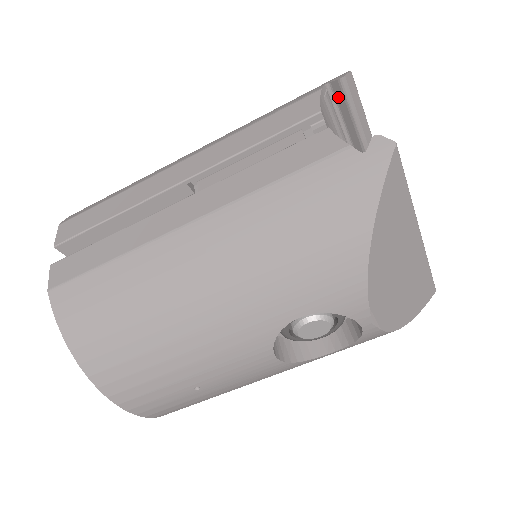
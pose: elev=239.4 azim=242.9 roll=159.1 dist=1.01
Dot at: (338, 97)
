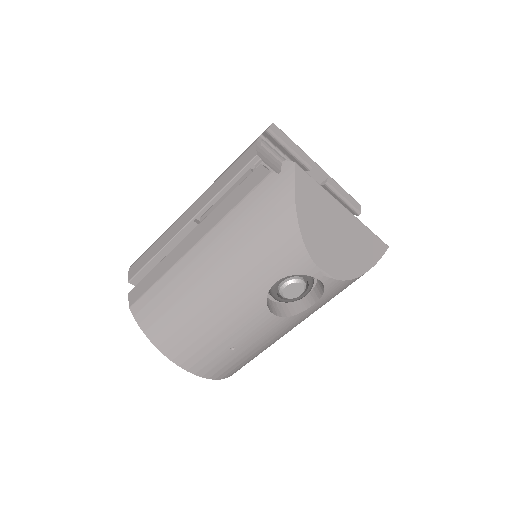
Dot at: (271, 140)
